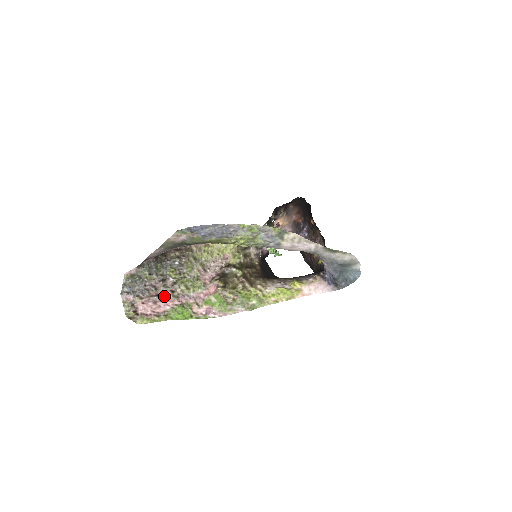
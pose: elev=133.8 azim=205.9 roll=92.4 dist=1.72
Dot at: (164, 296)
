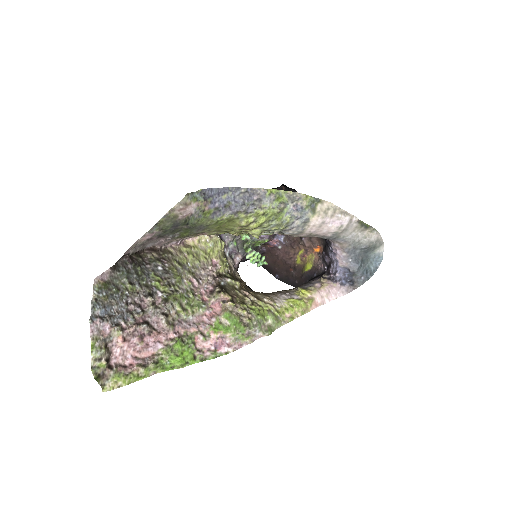
Dot at: (154, 324)
